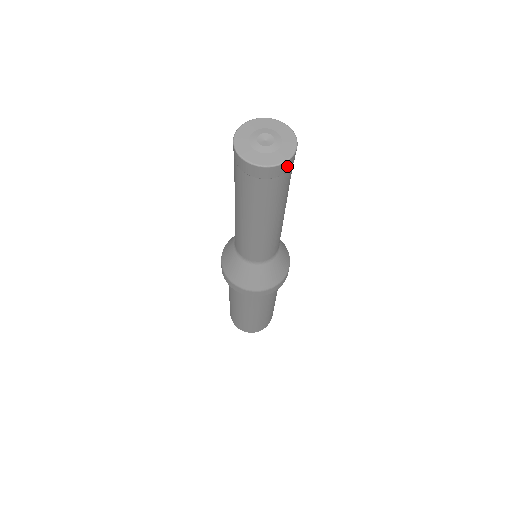
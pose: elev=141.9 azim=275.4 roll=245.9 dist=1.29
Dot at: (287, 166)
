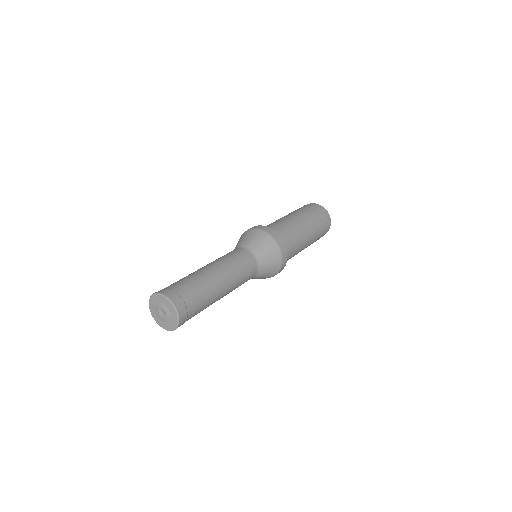
Dot at: occluded
